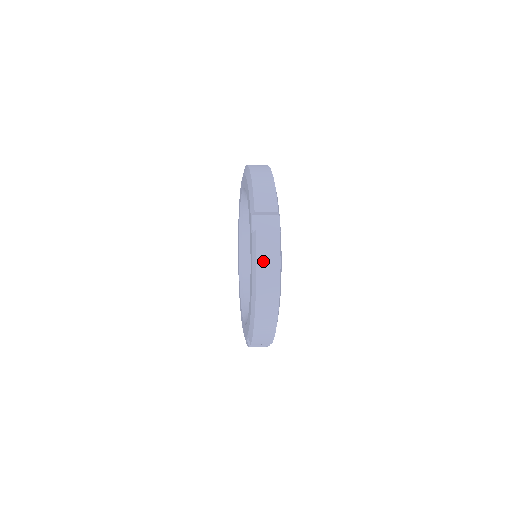
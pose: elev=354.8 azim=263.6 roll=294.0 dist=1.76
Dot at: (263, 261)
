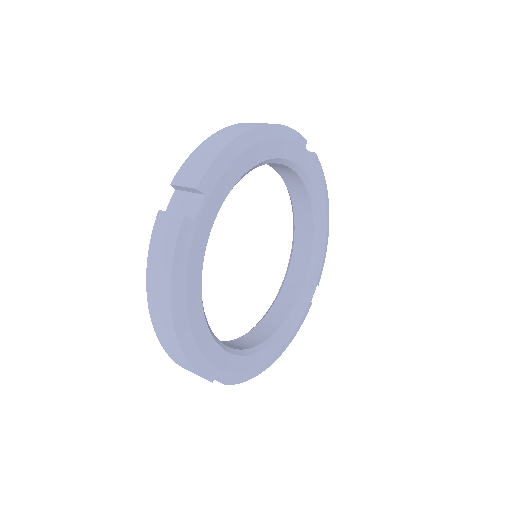
Dot at: (155, 257)
